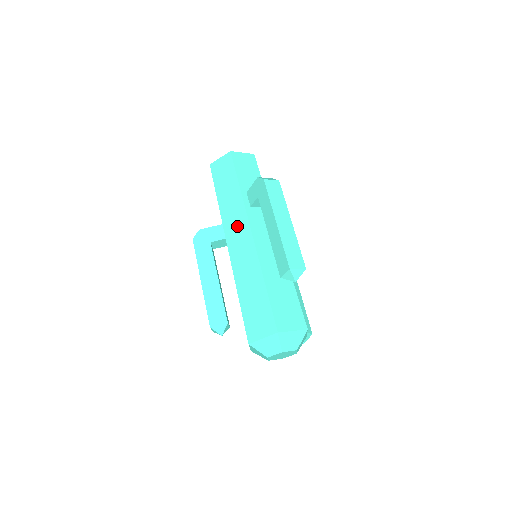
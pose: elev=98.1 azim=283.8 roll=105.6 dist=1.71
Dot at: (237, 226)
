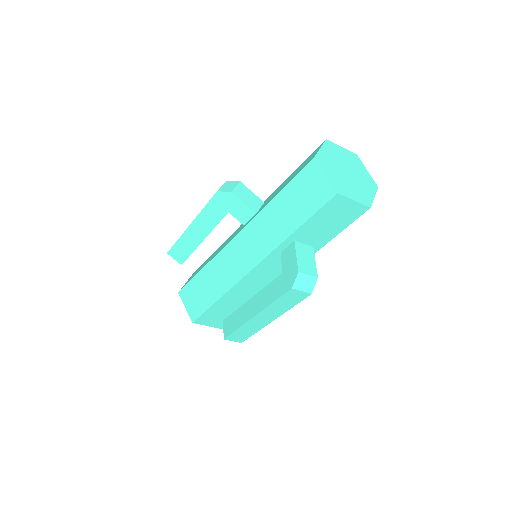
Dot at: (252, 246)
